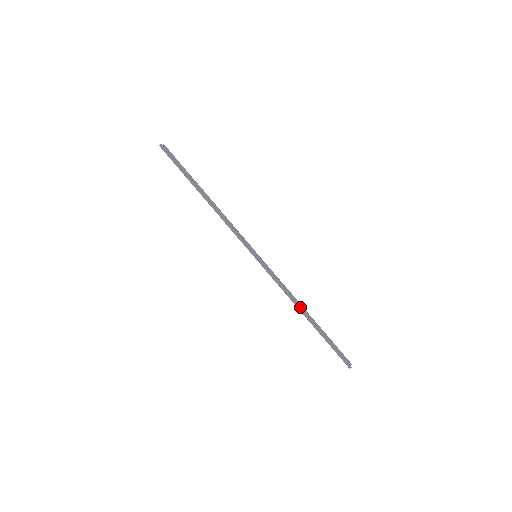
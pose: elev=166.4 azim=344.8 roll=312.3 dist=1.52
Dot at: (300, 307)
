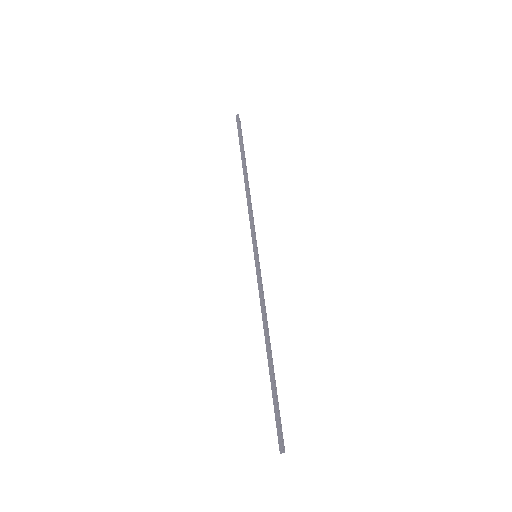
Dot at: (268, 336)
